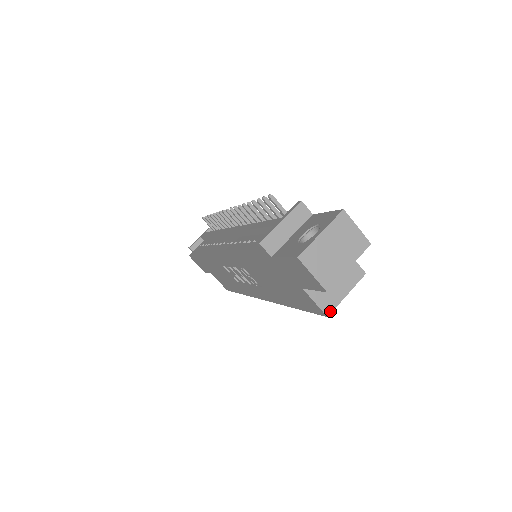
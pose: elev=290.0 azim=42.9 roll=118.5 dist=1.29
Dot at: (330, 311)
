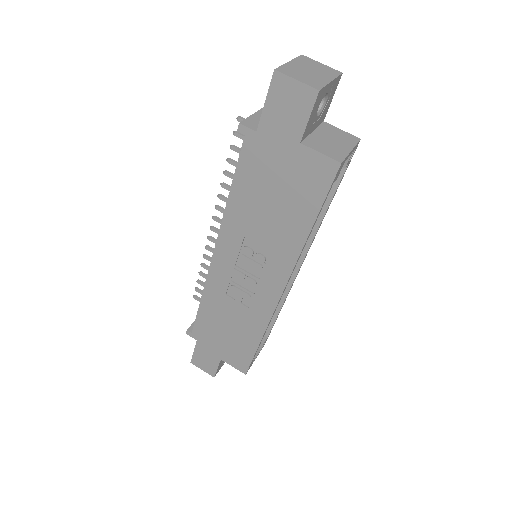
Dot at: (341, 160)
